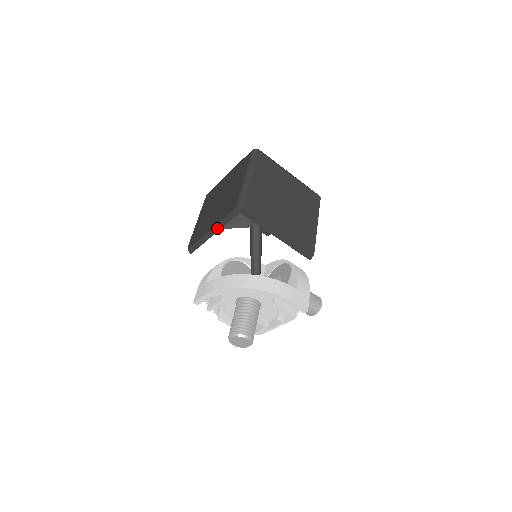
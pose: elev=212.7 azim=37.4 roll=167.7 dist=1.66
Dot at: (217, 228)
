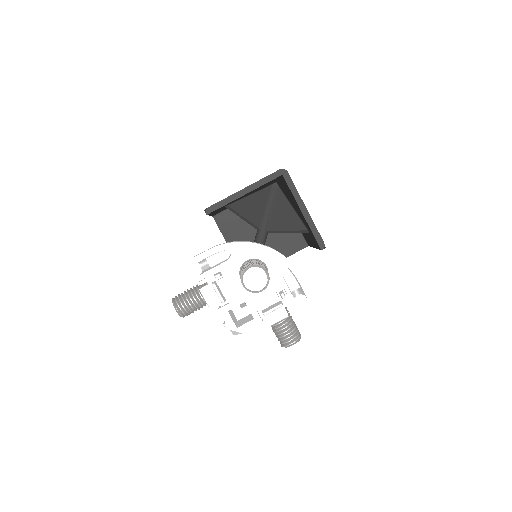
Dot at: (252, 188)
